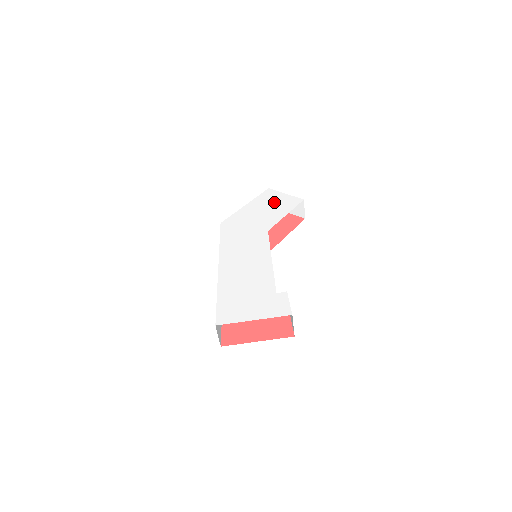
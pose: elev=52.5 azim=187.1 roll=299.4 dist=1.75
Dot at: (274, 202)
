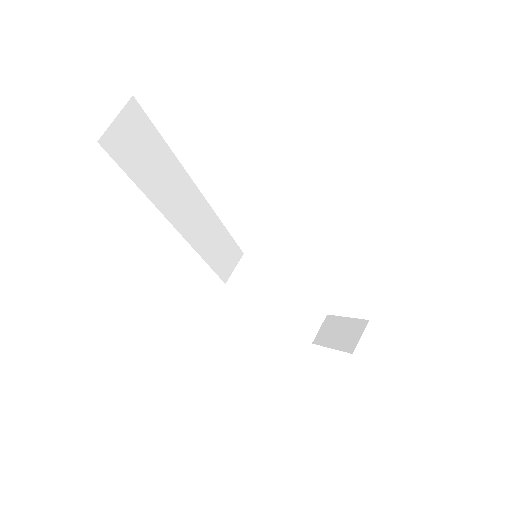
Dot at: occluded
